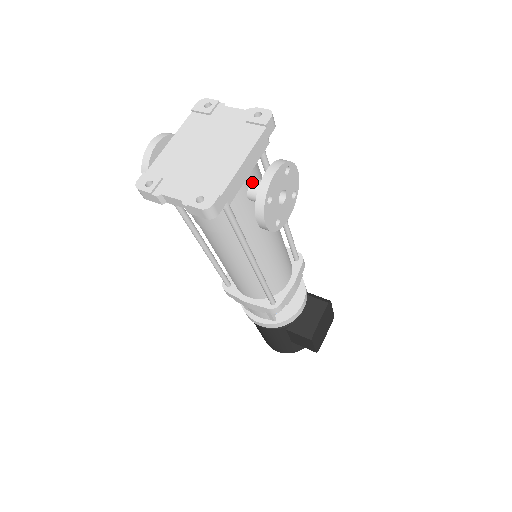
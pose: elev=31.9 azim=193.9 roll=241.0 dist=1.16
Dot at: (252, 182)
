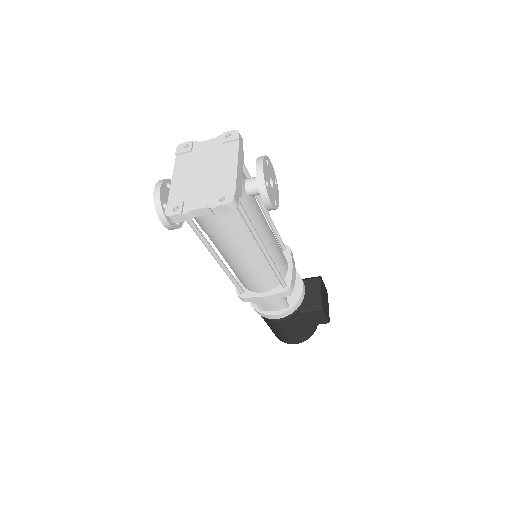
Dot at: (245, 181)
